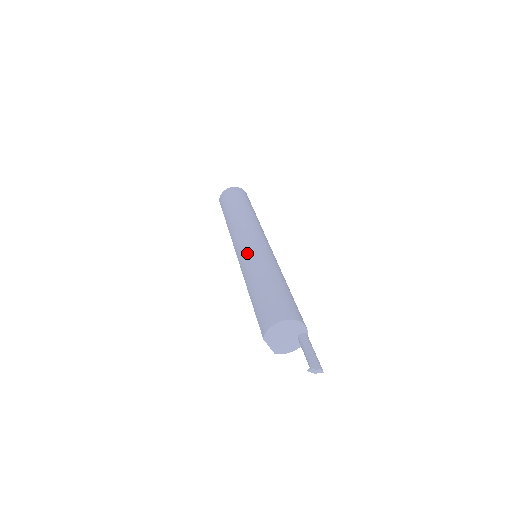
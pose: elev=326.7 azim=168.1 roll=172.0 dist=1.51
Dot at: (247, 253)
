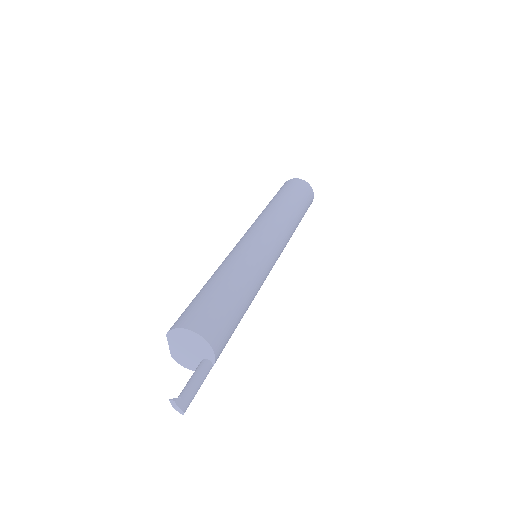
Dot at: (244, 245)
